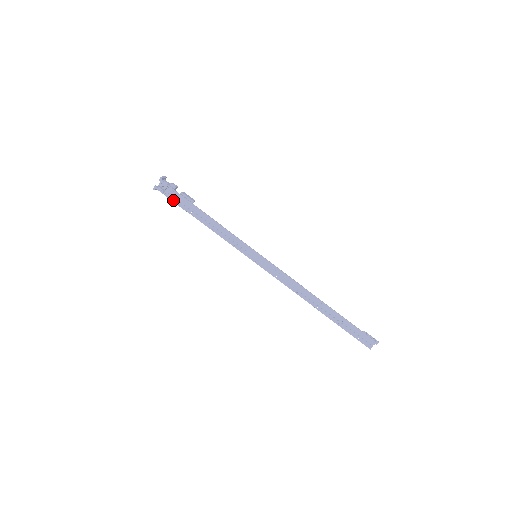
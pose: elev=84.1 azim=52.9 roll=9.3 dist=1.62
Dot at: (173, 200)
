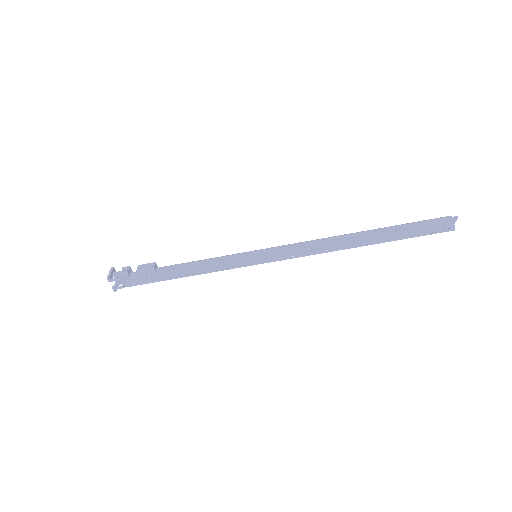
Dot at: (138, 284)
